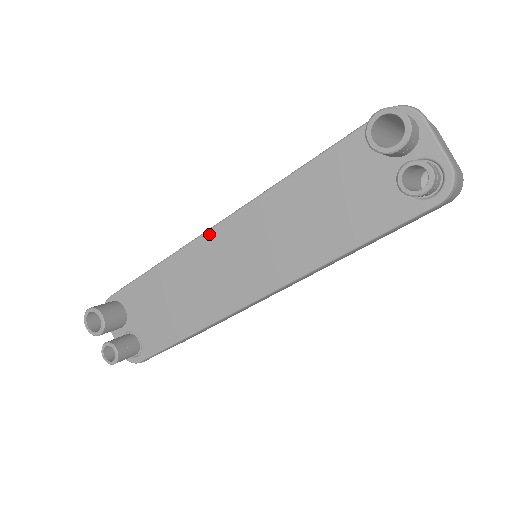
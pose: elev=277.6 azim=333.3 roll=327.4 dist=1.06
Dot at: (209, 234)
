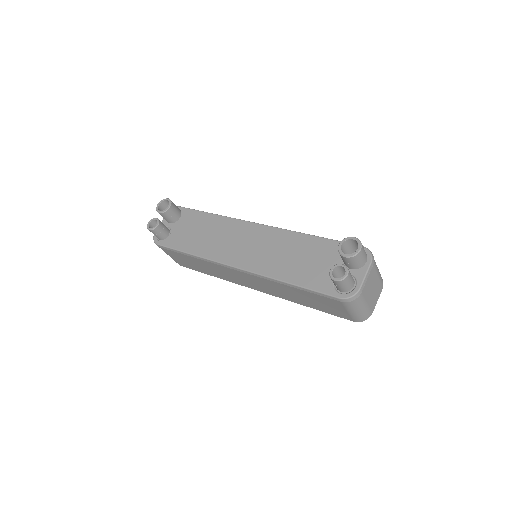
Dot at: (249, 223)
